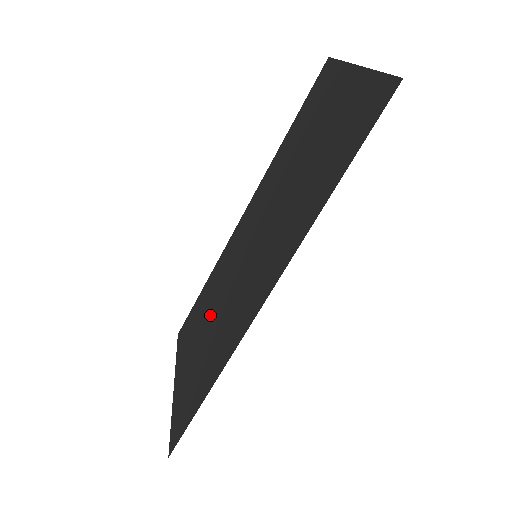
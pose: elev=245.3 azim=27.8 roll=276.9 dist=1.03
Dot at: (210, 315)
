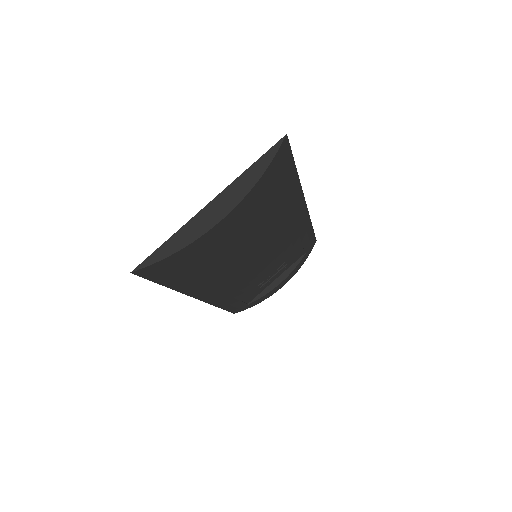
Dot at: occluded
